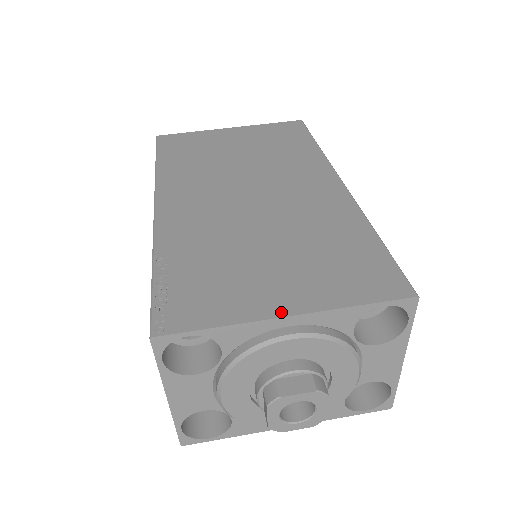
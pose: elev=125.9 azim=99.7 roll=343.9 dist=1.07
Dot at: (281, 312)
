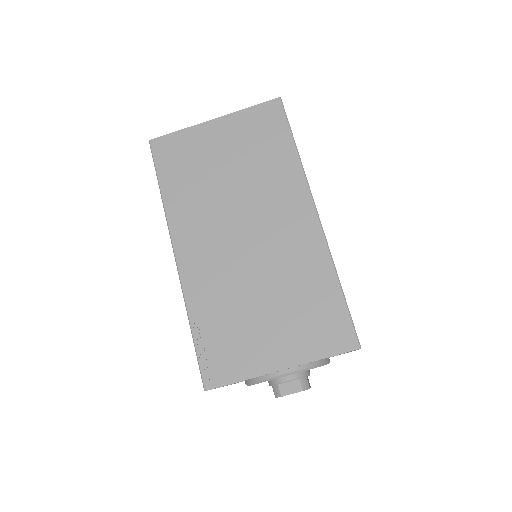
Dot at: (277, 367)
